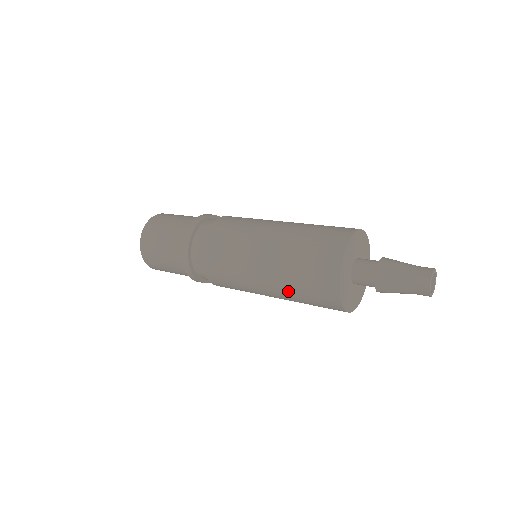
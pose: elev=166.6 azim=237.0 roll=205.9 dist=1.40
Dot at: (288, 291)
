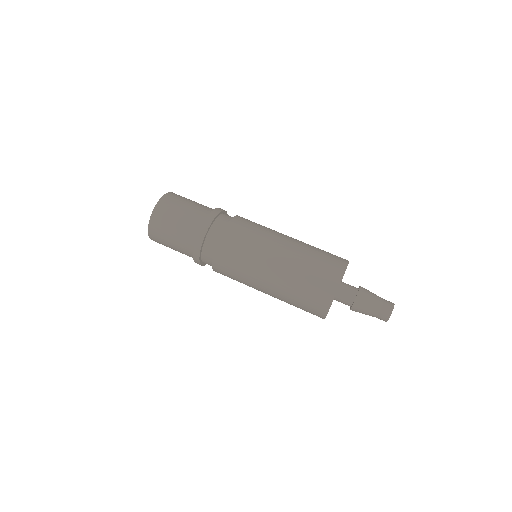
Dot at: occluded
